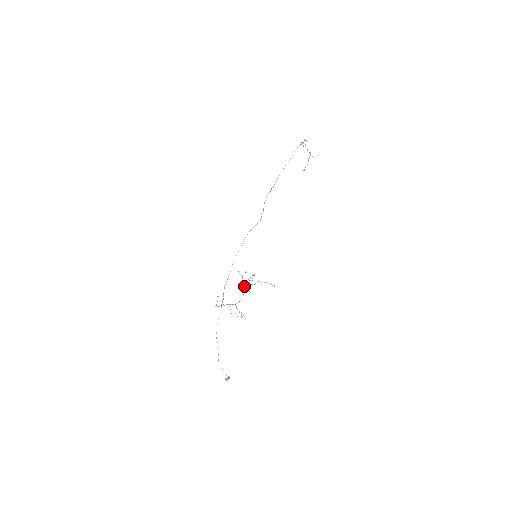
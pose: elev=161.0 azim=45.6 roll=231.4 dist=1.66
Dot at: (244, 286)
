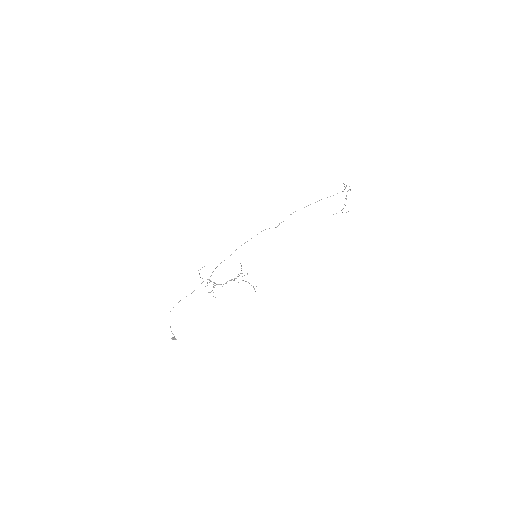
Dot at: occluded
